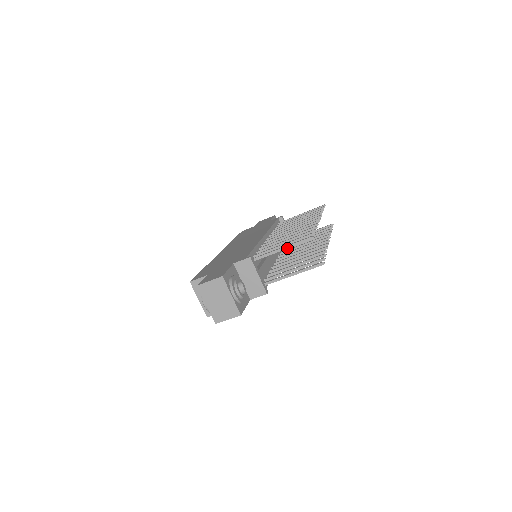
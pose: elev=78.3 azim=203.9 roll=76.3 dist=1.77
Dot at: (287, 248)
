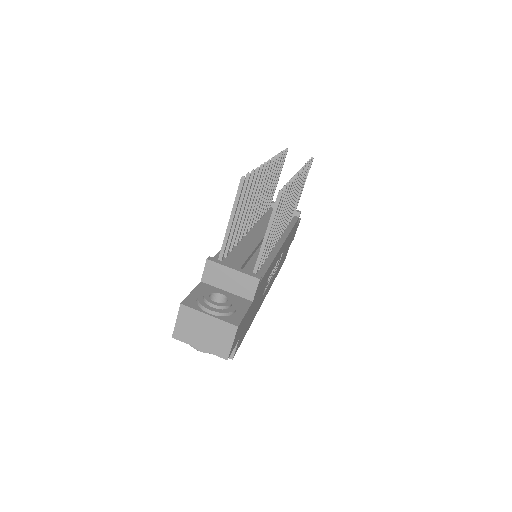
Dot at: (233, 214)
